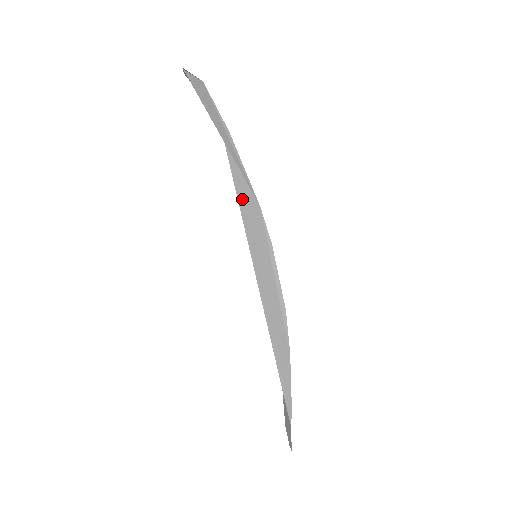
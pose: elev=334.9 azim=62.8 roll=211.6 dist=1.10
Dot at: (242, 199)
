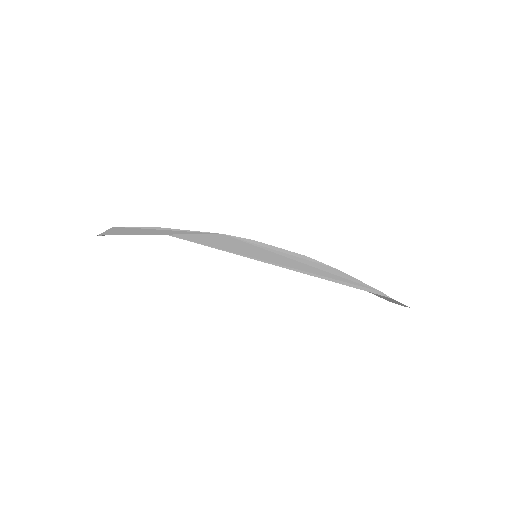
Dot at: (210, 244)
